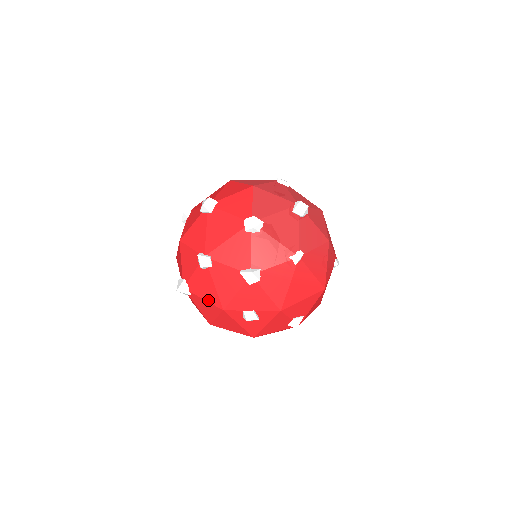
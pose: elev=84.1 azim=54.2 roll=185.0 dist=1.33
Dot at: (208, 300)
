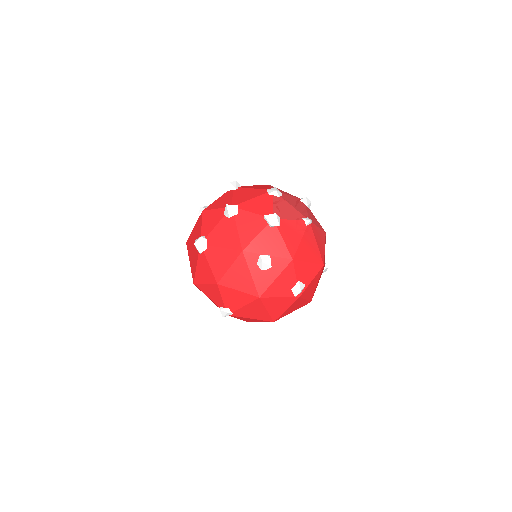
Dot at: (227, 246)
